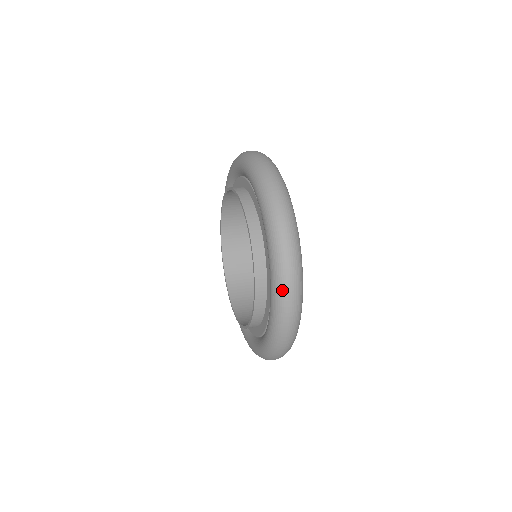
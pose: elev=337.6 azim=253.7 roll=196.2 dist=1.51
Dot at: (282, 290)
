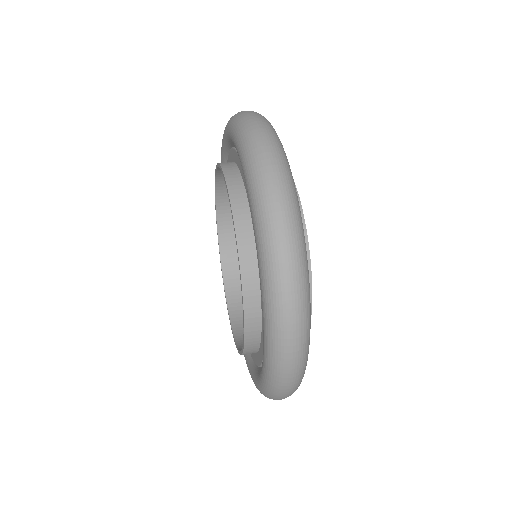
Dot at: (271, 246)
